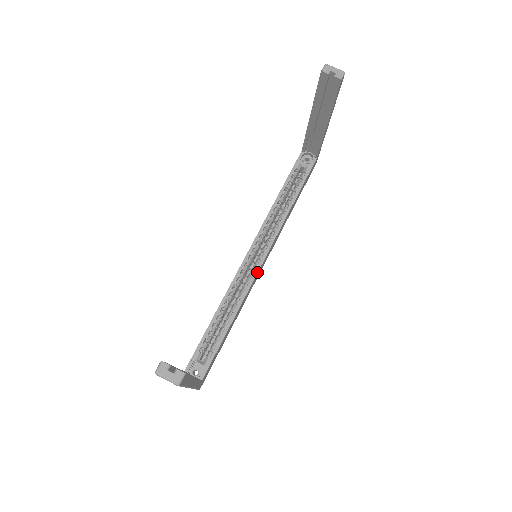
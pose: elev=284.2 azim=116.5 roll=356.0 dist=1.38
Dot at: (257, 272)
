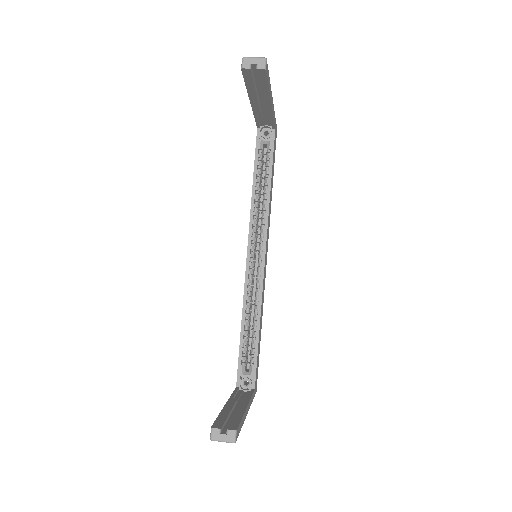
Dot at: (263, 271)
